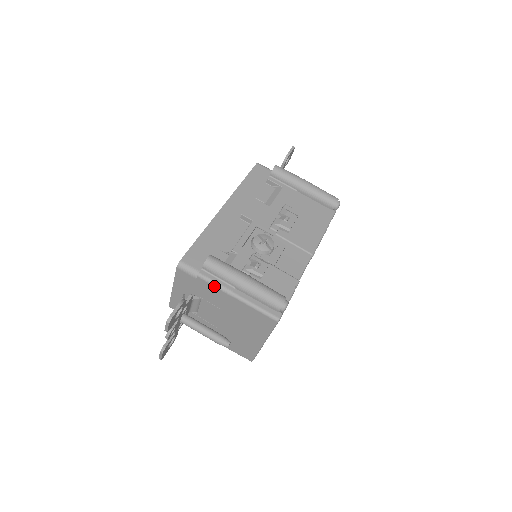
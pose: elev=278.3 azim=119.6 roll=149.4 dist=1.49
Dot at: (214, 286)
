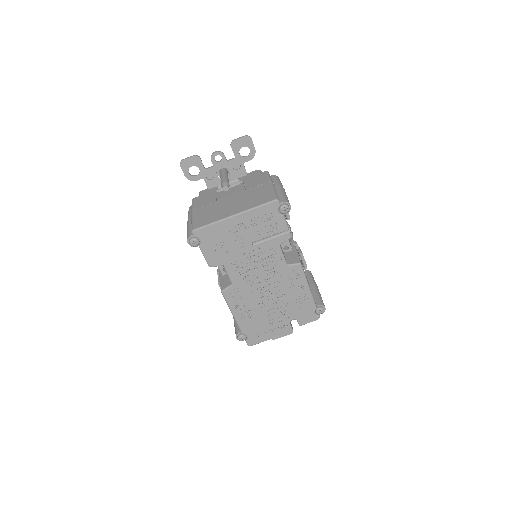
Dot at: (268, 176)
